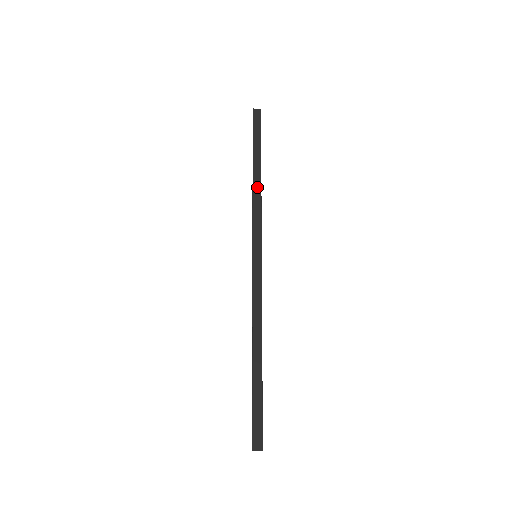
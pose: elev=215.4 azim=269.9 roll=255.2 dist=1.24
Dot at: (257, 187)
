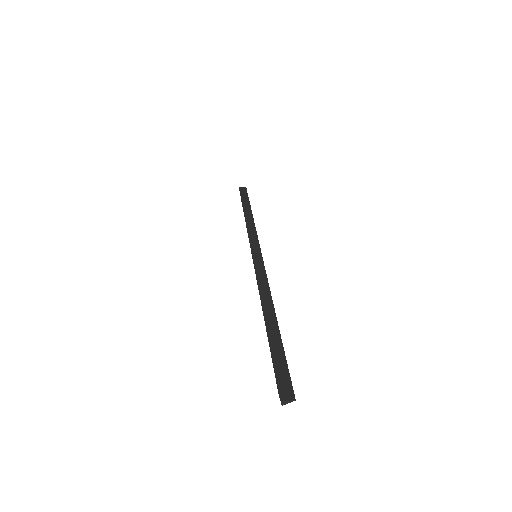
Dot at: (249, 220)
